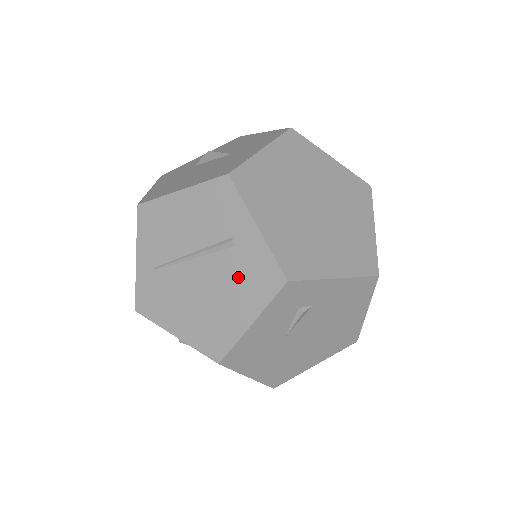
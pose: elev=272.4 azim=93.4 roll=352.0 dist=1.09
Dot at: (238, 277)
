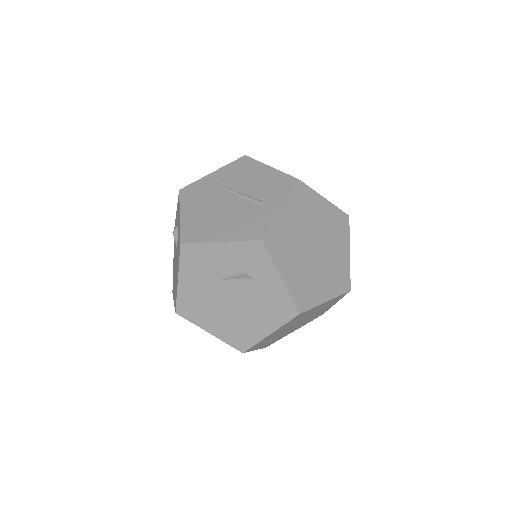
Dot at: (244, 219)
